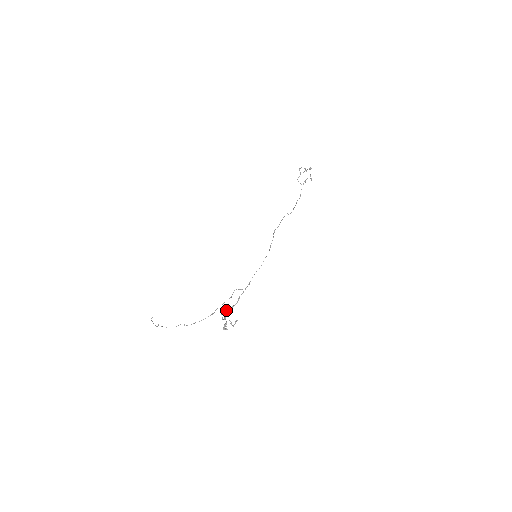
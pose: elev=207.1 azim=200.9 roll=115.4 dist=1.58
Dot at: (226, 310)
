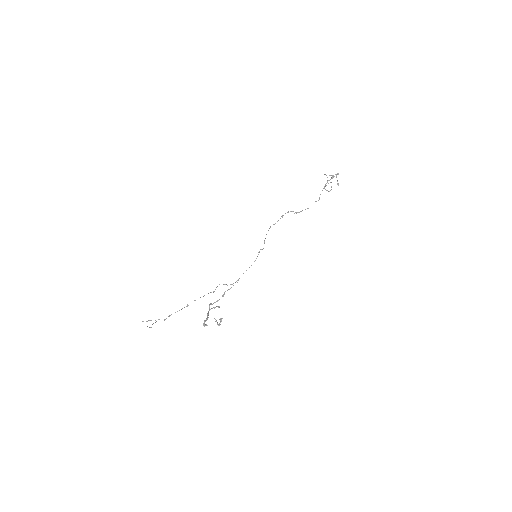
Dot at: (209, 306)
